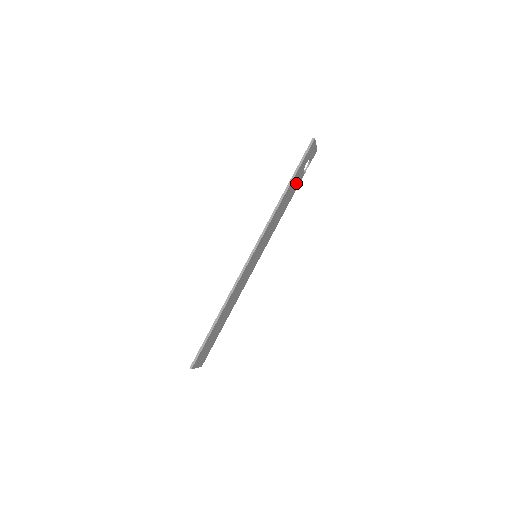
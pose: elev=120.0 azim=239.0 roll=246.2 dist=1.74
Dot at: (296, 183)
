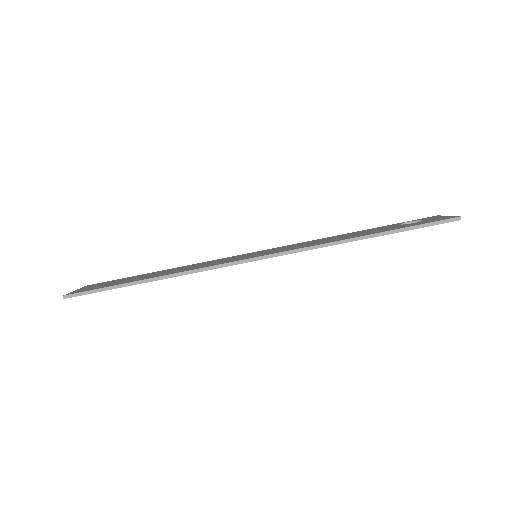
Dot at: occluded
